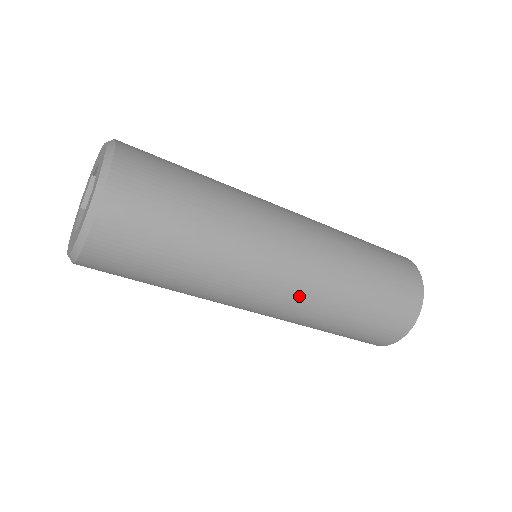
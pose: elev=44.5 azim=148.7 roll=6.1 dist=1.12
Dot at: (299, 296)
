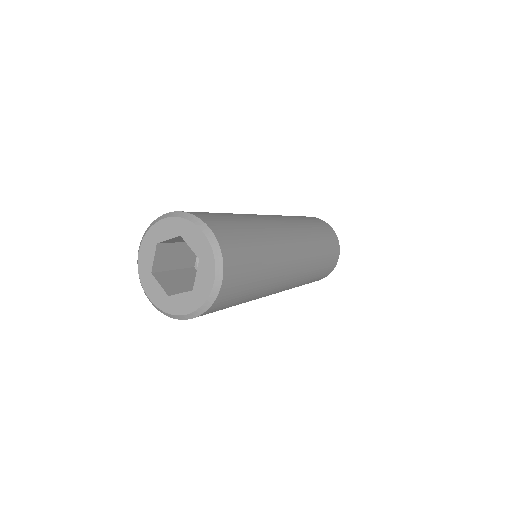
Dot at: (297, 233)
